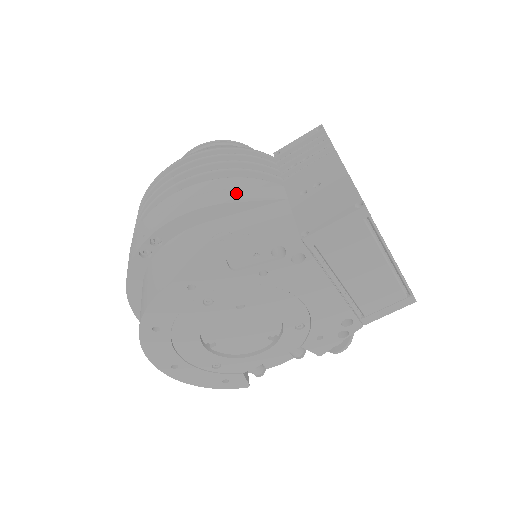
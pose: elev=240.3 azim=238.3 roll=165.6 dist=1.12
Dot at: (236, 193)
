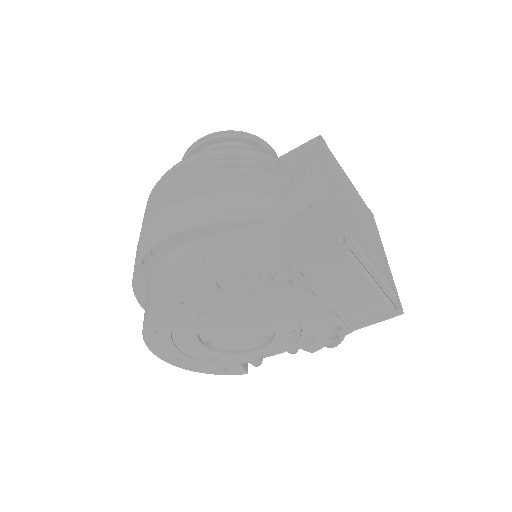
Dot at: (230, 211)
